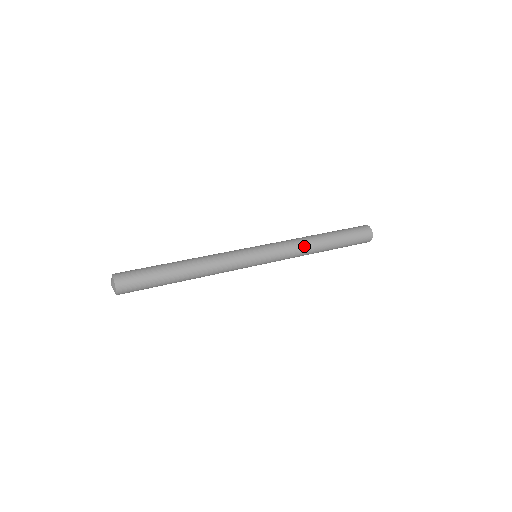
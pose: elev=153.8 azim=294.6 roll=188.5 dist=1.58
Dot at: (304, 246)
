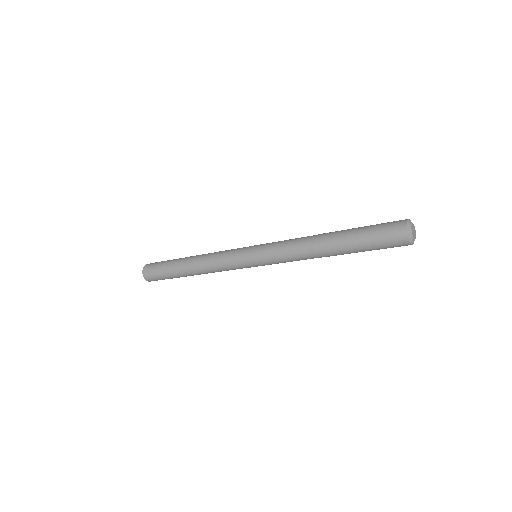
Dot at: (304, 237)
